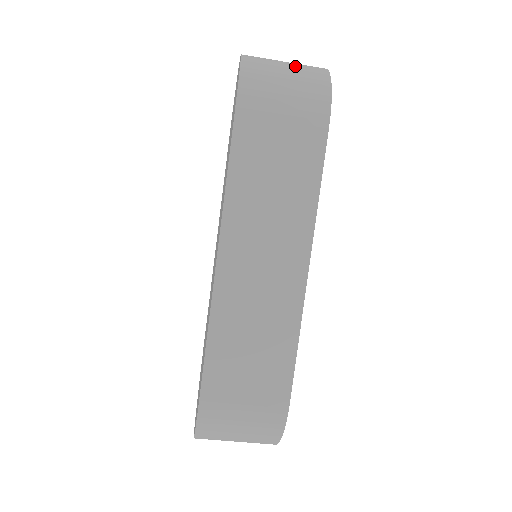
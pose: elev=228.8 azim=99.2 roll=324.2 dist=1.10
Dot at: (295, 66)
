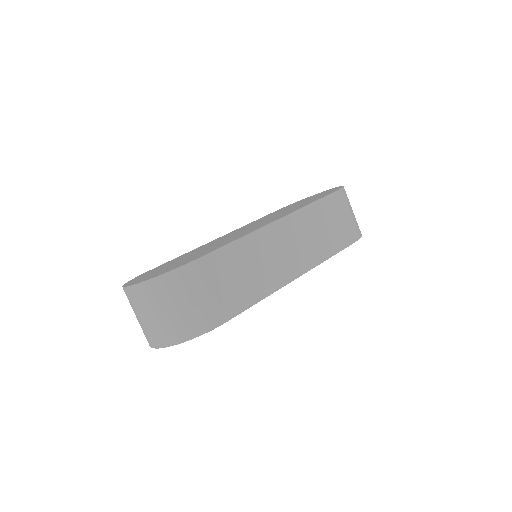
Dot at: occluded
